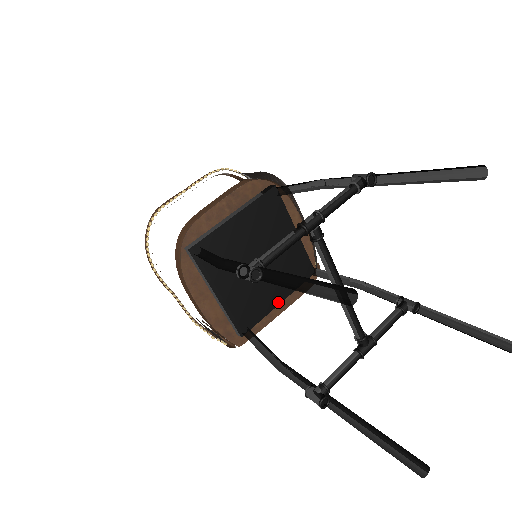
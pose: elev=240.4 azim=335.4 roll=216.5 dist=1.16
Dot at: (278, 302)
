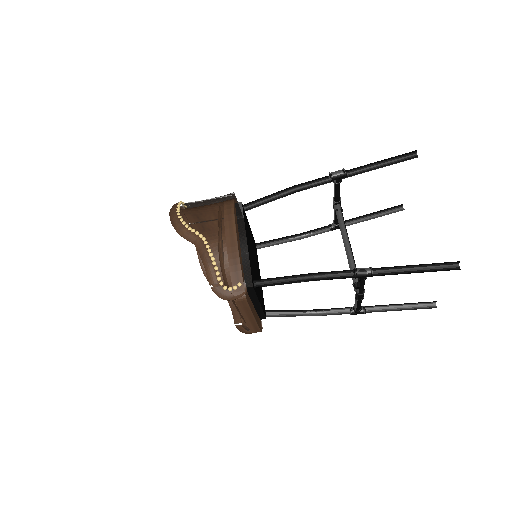
Dot at: (260, 301)
